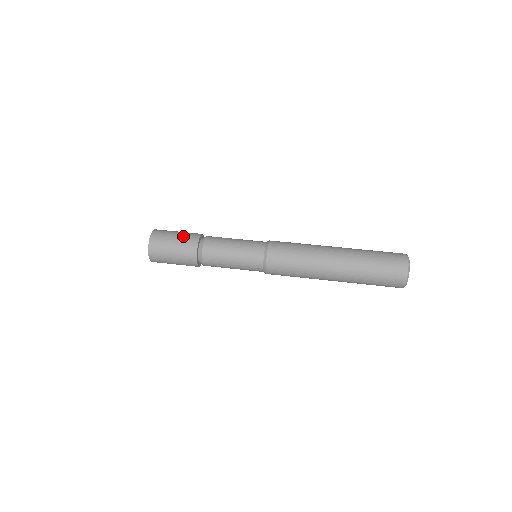
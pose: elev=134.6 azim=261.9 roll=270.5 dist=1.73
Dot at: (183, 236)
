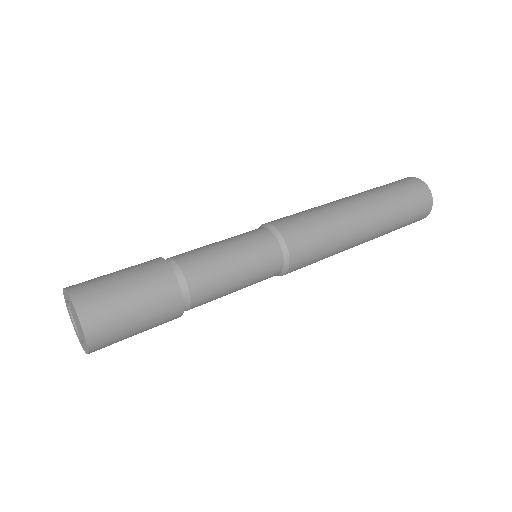
Dot at: (138, 274)
